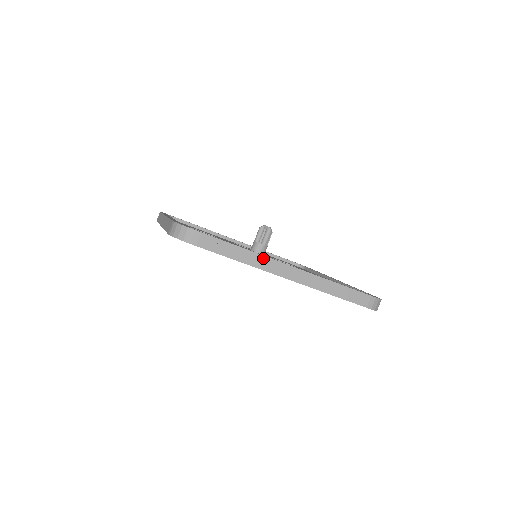
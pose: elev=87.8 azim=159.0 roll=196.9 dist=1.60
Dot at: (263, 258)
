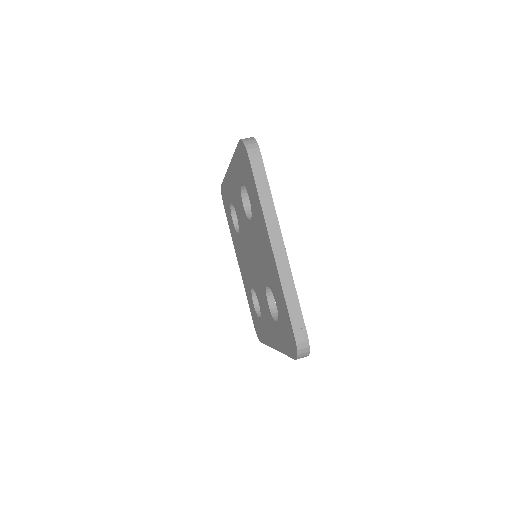
Dot at: (274, 214)
